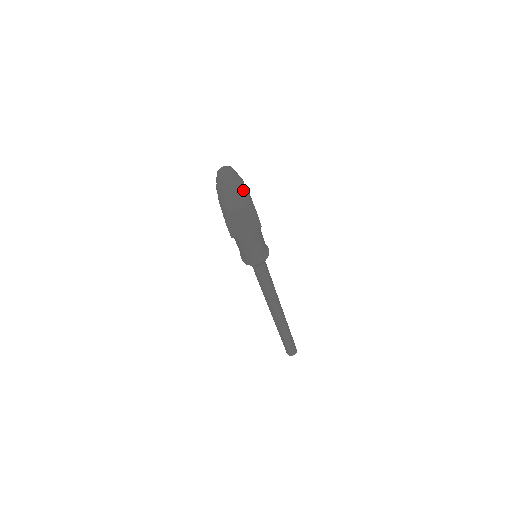
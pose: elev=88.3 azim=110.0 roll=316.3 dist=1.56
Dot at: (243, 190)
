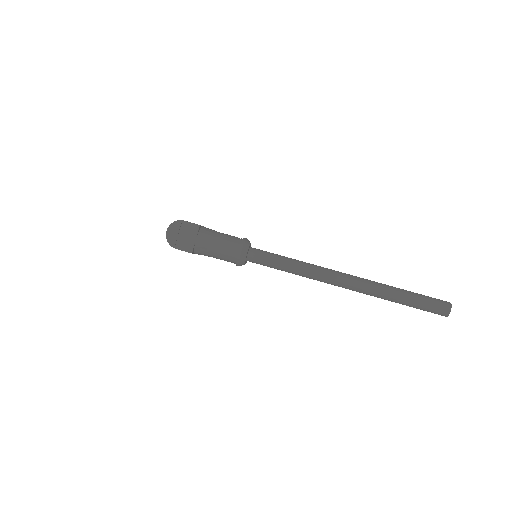
Dot at: occluded
